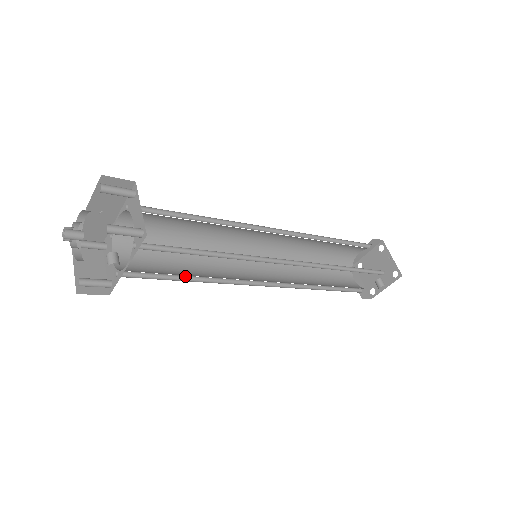
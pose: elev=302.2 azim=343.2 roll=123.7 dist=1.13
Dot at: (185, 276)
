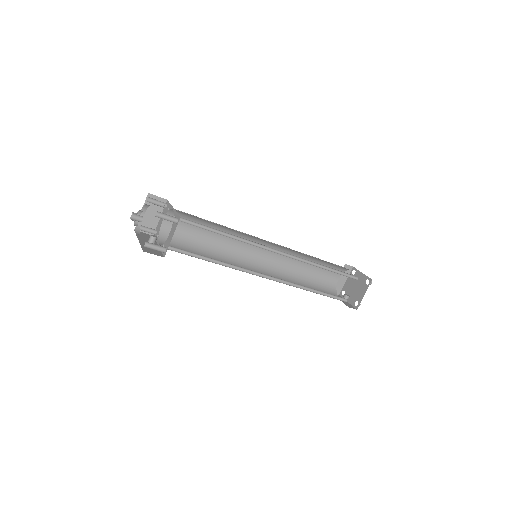
Dot at: (201, 247)
